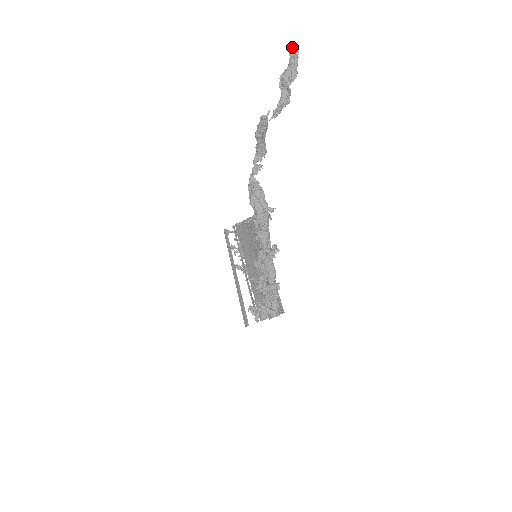
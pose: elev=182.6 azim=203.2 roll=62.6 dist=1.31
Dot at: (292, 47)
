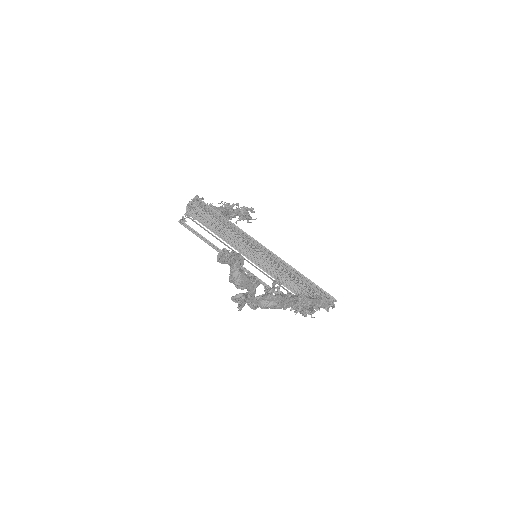
Dot at: (219, 258)
